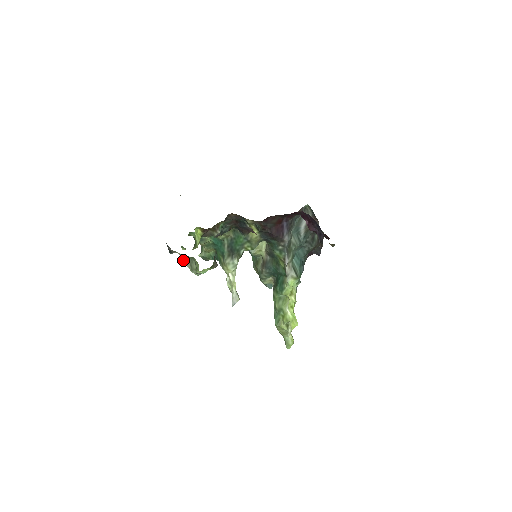
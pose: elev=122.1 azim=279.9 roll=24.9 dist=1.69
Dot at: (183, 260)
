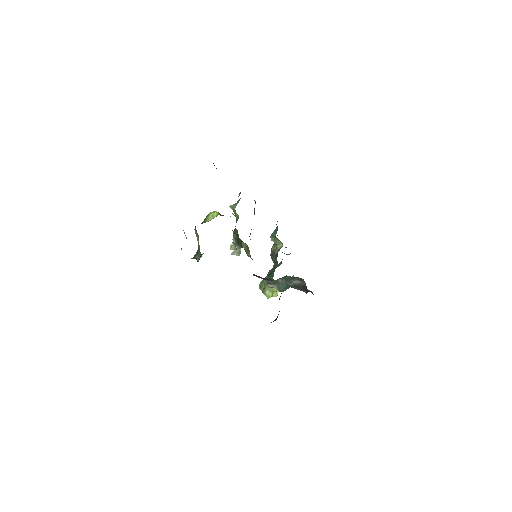
Dot at: occluded
